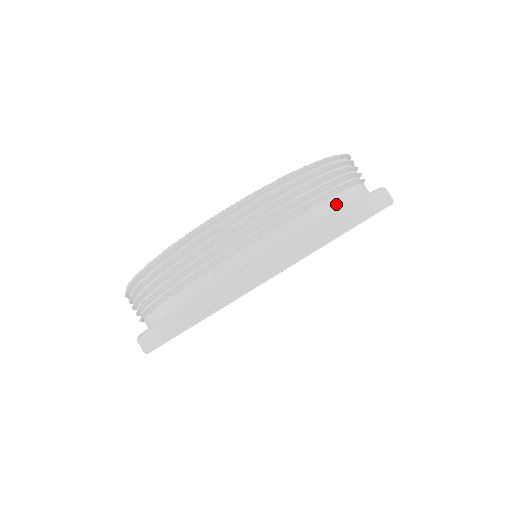
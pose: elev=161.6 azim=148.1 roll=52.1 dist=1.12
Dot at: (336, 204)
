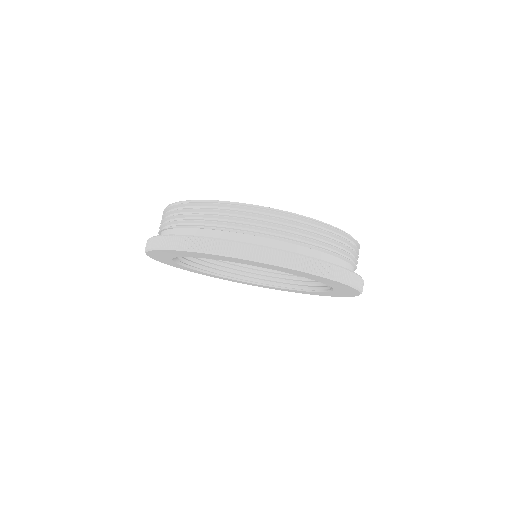
Dot at: occluded
